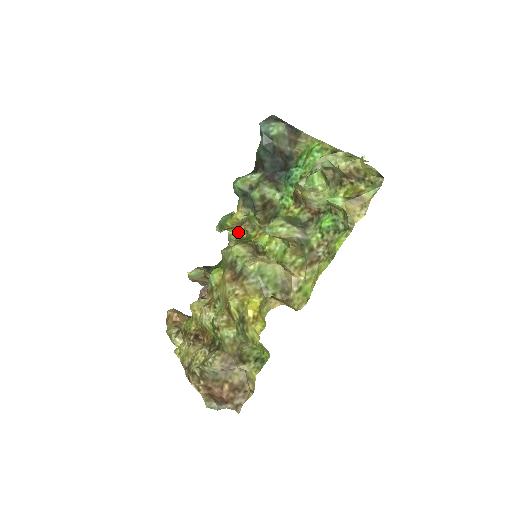
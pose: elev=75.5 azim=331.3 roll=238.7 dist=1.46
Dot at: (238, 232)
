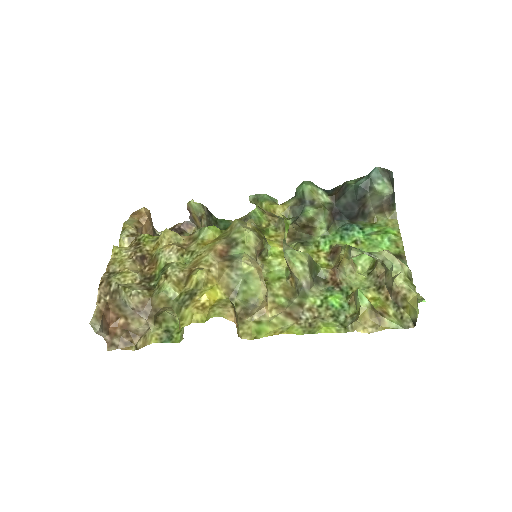
Dot at: (262, 216)
